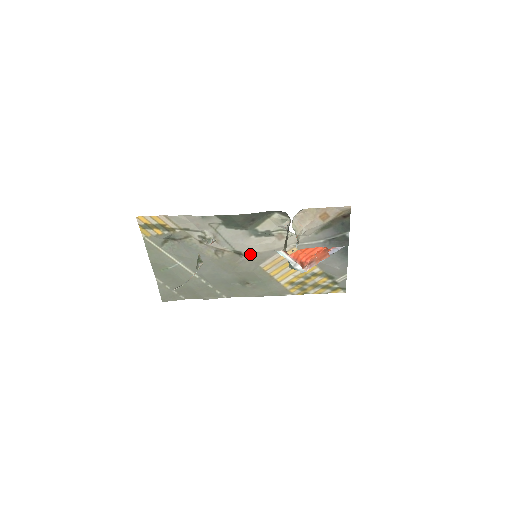
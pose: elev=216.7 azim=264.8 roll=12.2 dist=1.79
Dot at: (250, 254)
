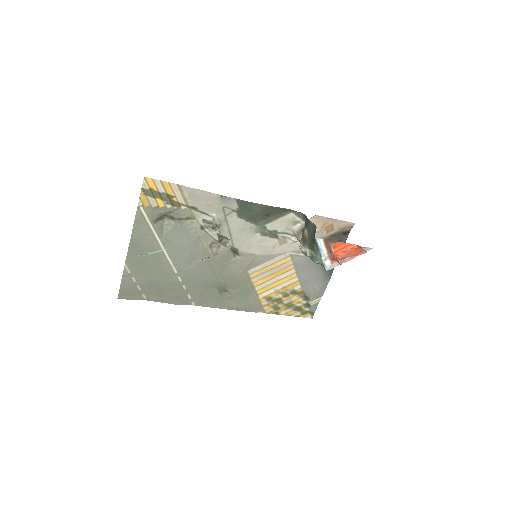
Dot at: (245, 255)
